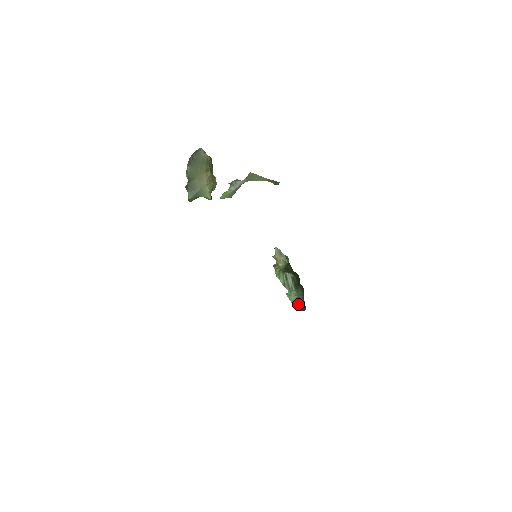
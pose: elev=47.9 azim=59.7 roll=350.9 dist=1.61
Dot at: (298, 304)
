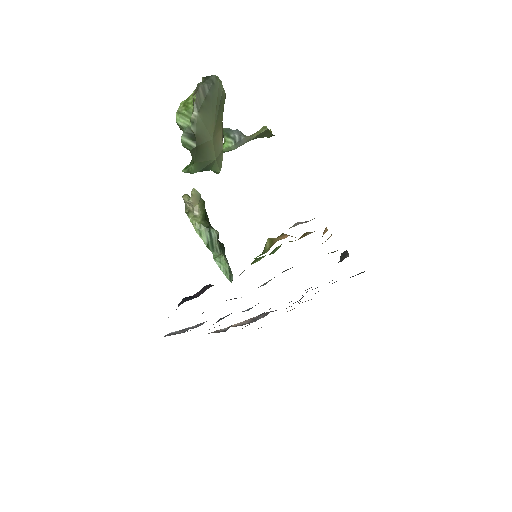
Dot at: (230, 274)
